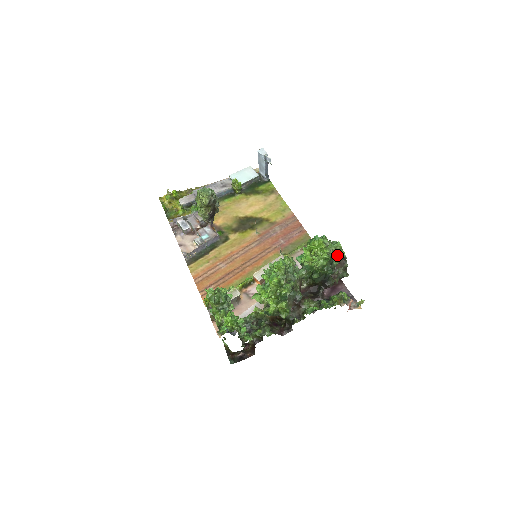
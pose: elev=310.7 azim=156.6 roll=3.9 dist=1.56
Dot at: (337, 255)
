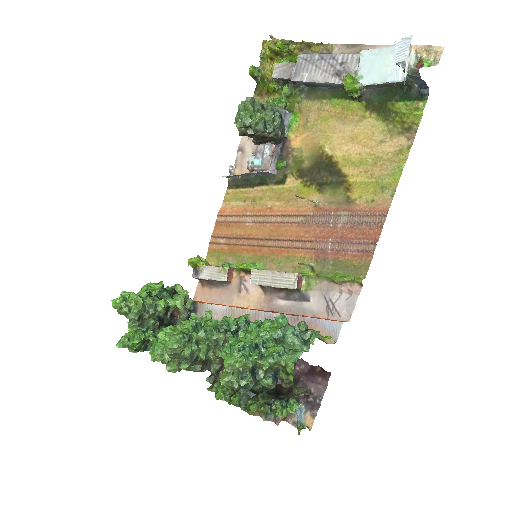
Dot at: (286, 372)
